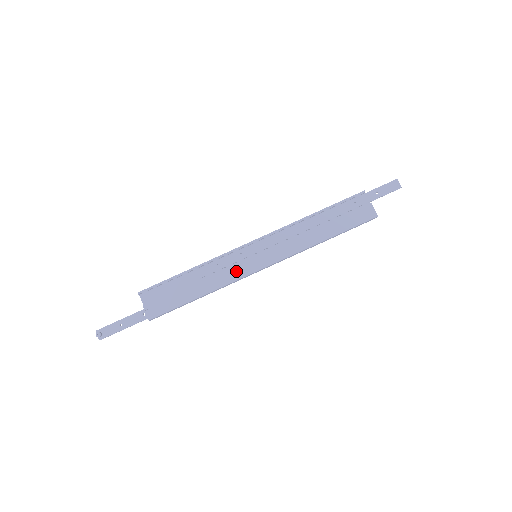
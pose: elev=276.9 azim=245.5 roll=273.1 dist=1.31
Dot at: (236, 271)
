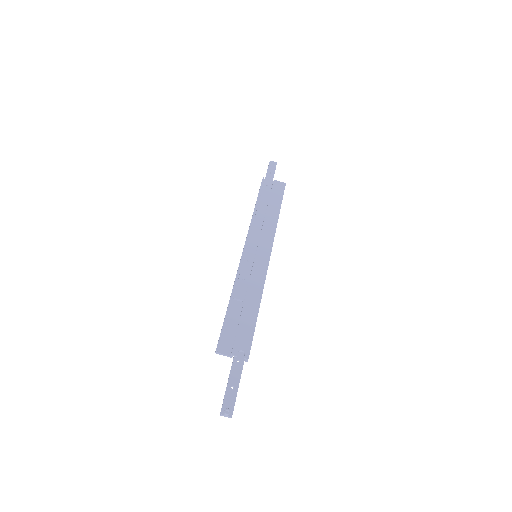
Dot at: (258, 273)
